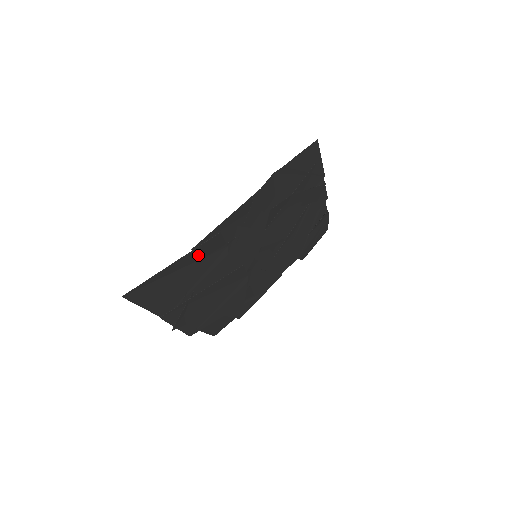
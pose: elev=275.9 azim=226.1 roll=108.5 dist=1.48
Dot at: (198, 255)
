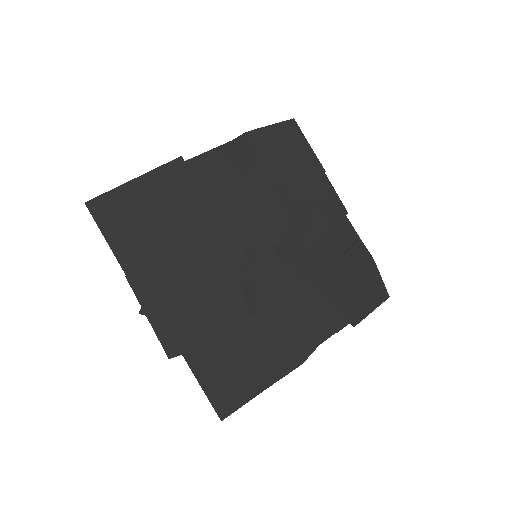
Dot at: (163, 184)
